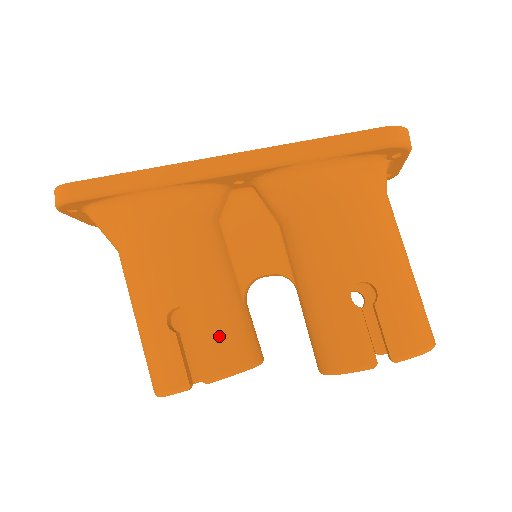
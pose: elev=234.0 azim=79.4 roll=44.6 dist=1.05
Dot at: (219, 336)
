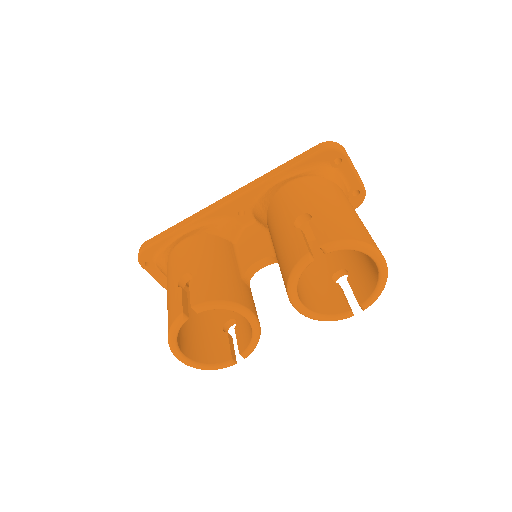
Dot at: (210, 283)
